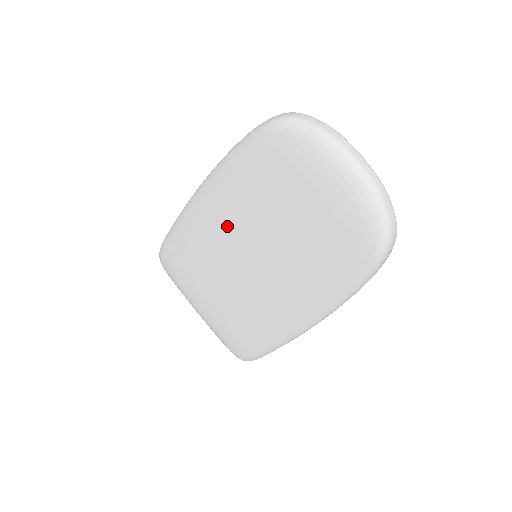
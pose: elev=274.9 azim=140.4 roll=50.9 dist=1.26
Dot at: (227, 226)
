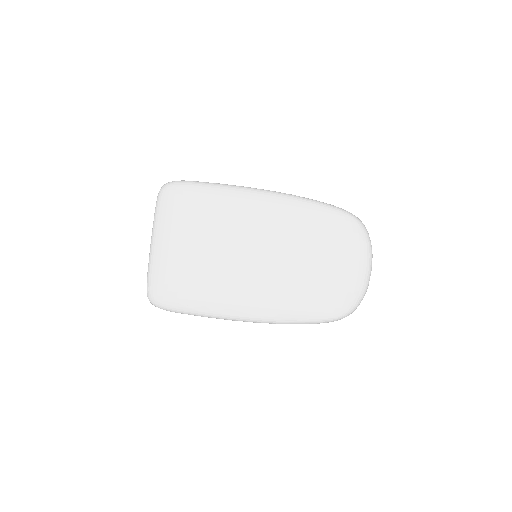
Dot at: (266, 227)
